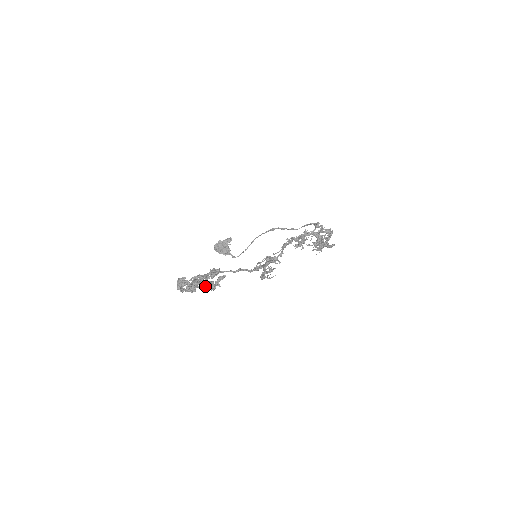
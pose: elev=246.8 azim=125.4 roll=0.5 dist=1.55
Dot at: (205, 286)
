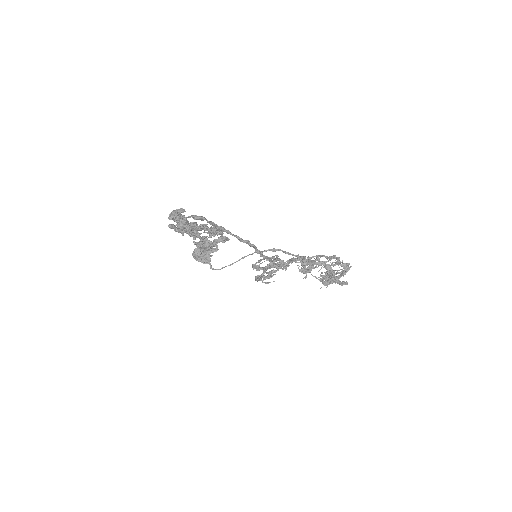
Dot at: (200, 238)
